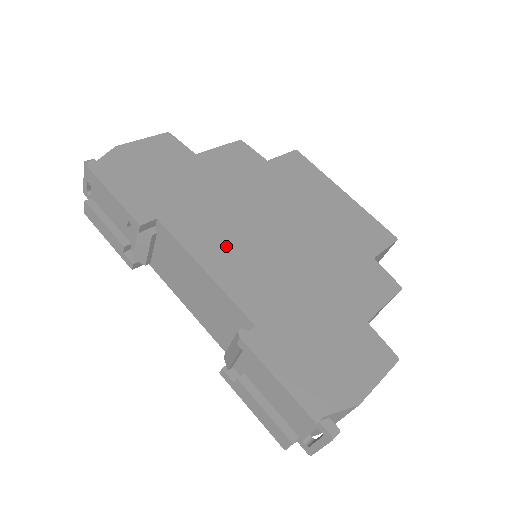
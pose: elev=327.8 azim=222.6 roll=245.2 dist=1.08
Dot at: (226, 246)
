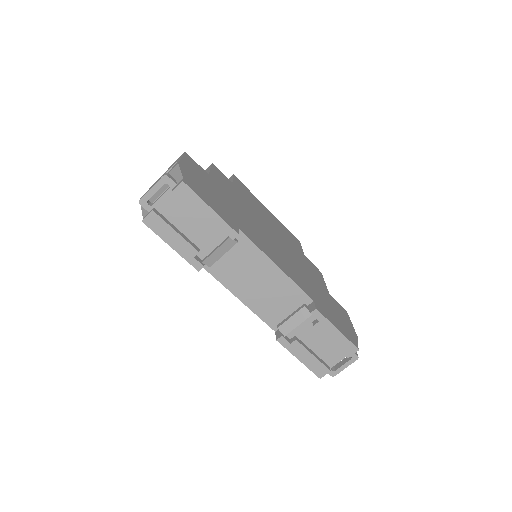
Dot at: (271, 249)
